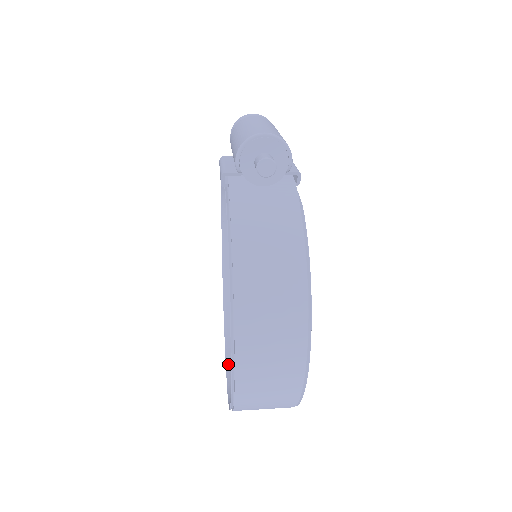
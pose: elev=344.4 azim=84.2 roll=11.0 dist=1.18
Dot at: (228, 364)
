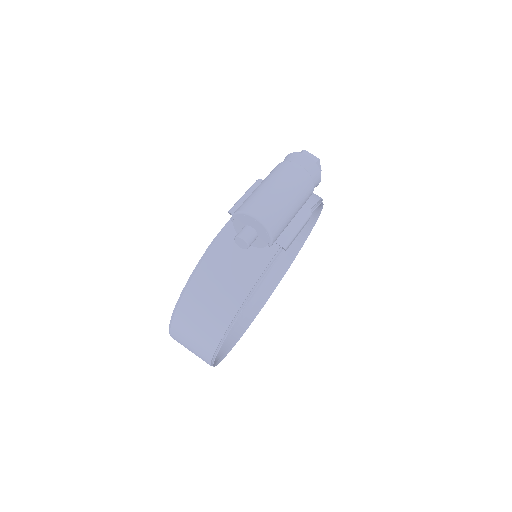
Dot at: occluded
